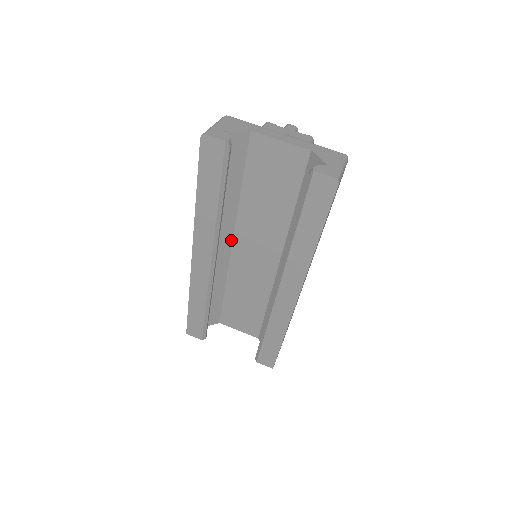
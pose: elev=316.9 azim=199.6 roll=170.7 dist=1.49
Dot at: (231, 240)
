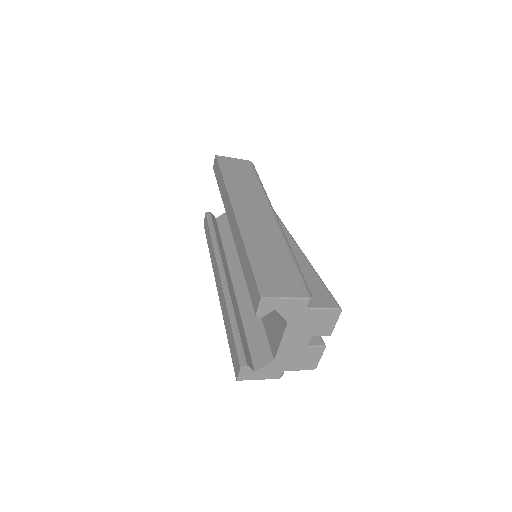
Dot at: occluded
